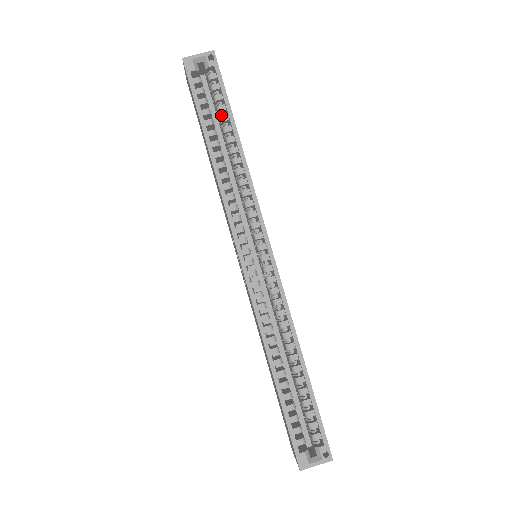
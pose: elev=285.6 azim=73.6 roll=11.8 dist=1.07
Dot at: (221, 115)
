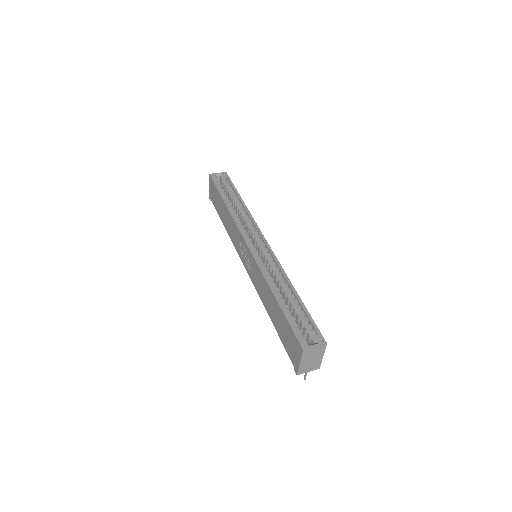
Dot at: occluded
